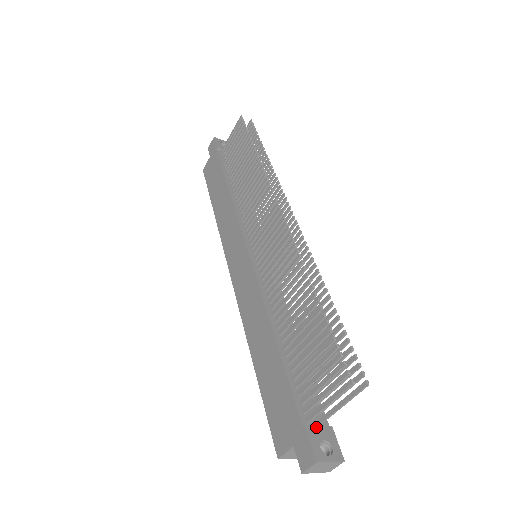
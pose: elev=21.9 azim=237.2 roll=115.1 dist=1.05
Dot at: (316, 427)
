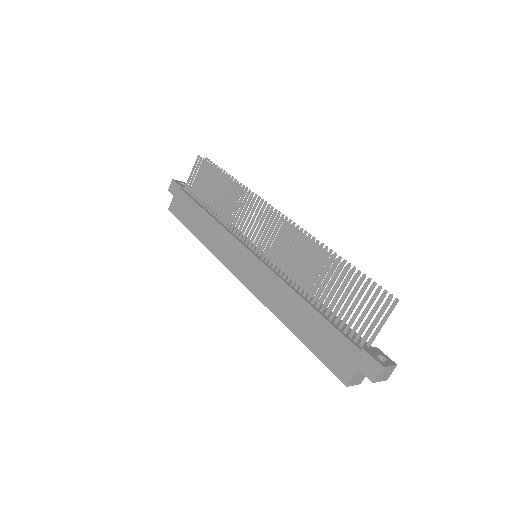
Dot at: (369, 348)
